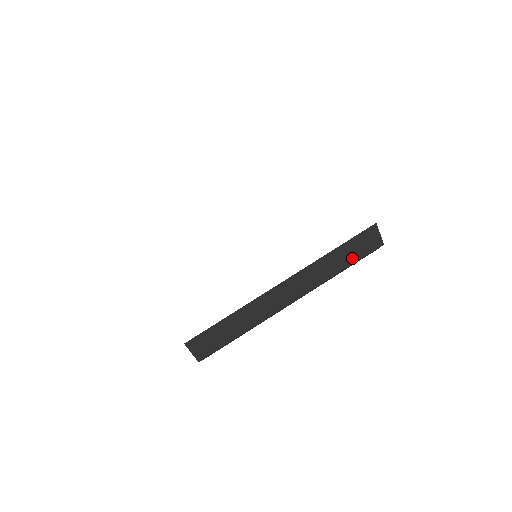
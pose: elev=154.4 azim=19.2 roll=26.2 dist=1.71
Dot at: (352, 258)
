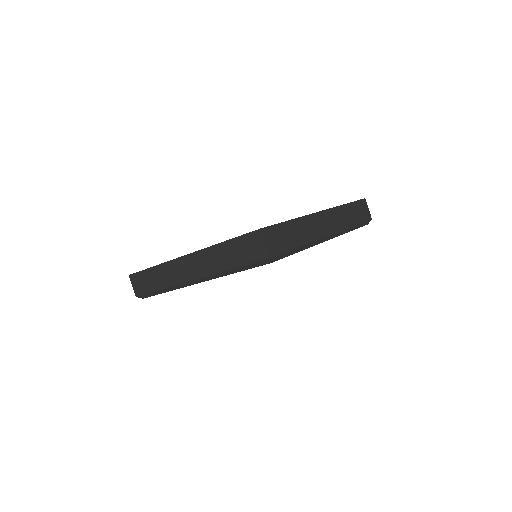
Dot at: (240, 259)
